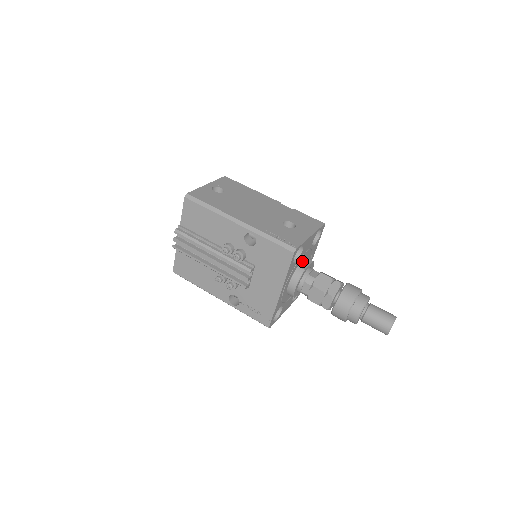
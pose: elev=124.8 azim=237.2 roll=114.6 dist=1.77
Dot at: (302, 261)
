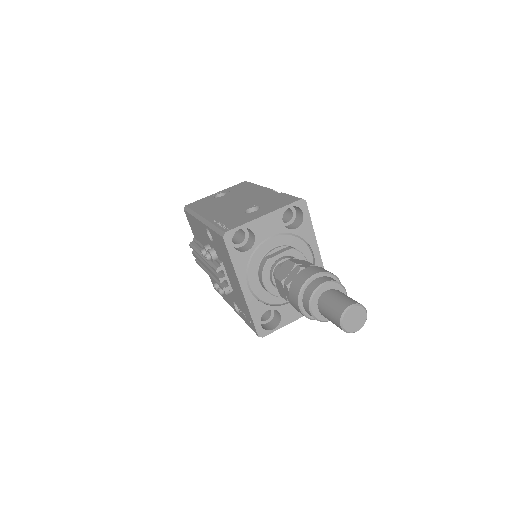
Dot at: (271, 249)
